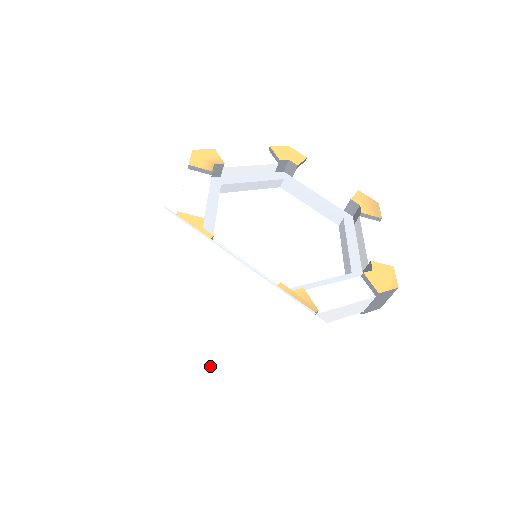
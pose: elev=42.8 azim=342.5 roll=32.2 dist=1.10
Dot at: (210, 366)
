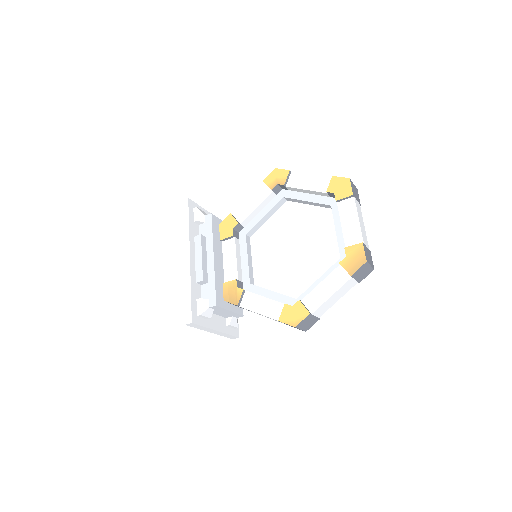
Dot at: occluded
